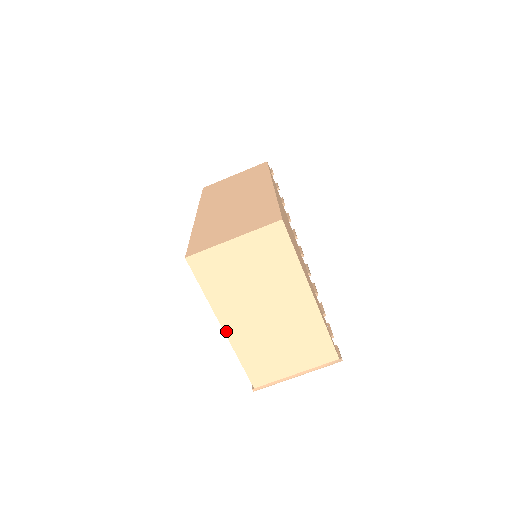
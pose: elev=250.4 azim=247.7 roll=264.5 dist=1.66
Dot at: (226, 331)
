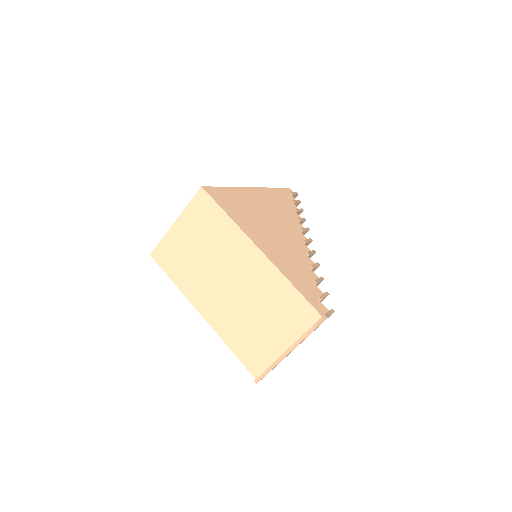
Dot at: (205, 317)
